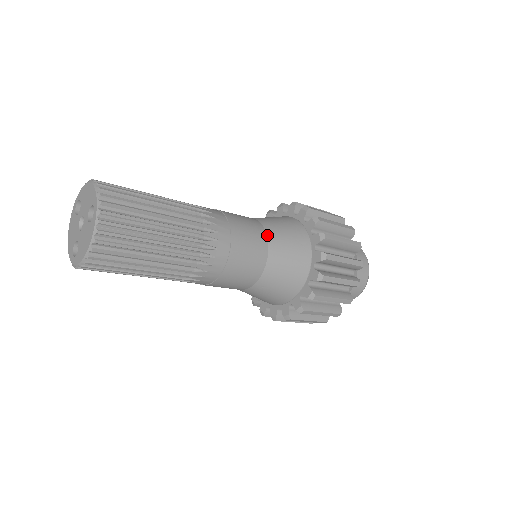
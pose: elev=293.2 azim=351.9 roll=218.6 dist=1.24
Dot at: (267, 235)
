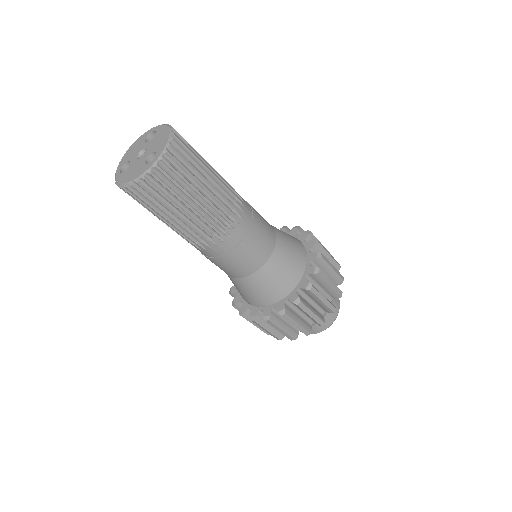
Dot at: (272, 255)
